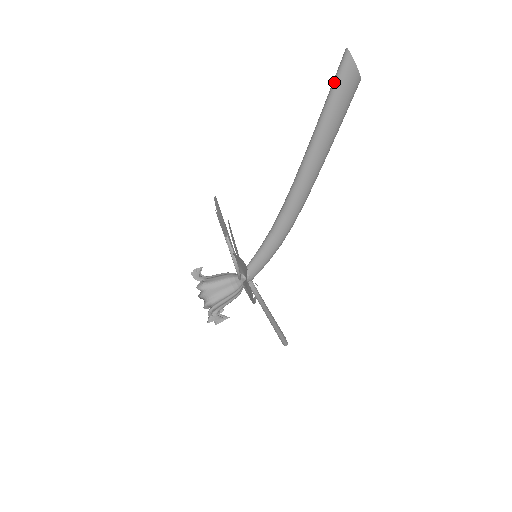
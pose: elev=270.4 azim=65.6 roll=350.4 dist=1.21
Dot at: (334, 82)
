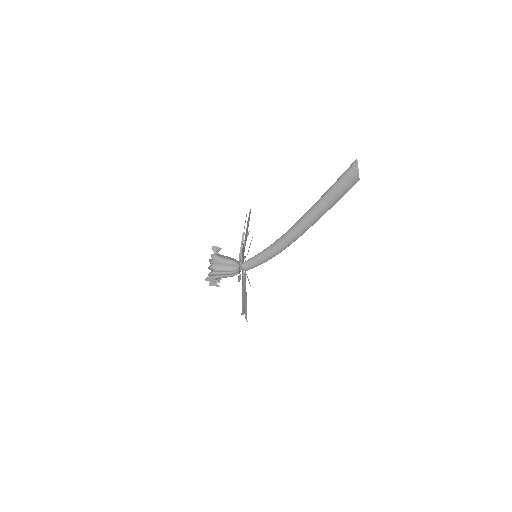
Dot at: (343, 173)
